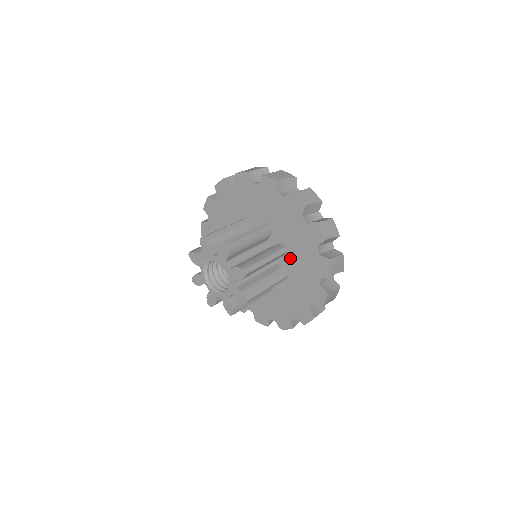
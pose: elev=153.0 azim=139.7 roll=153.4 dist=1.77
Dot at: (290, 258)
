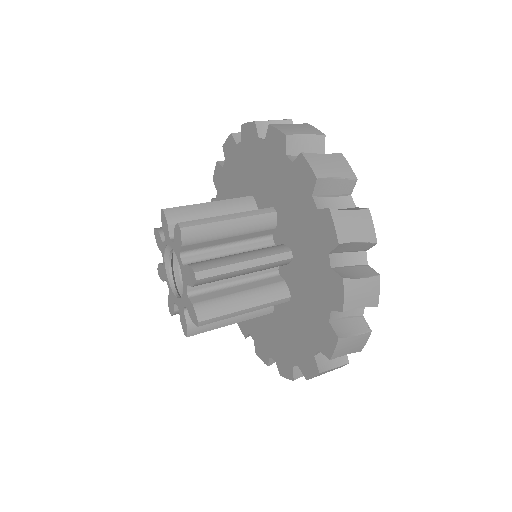
Dot at: (286, 309)
